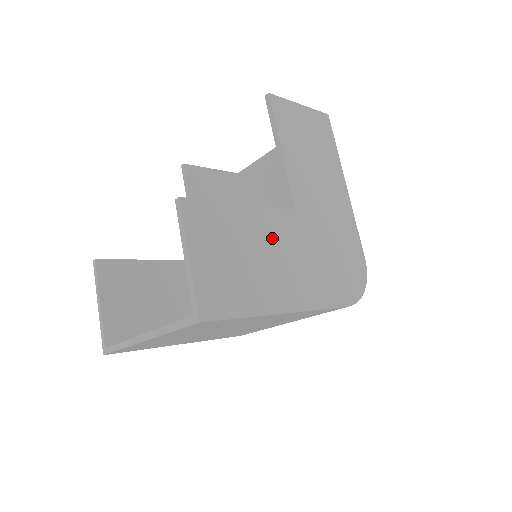
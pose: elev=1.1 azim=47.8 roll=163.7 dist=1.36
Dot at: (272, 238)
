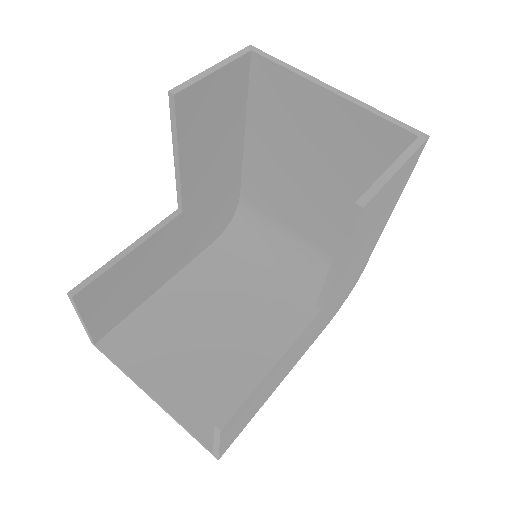
Dot at: (290, 356)
